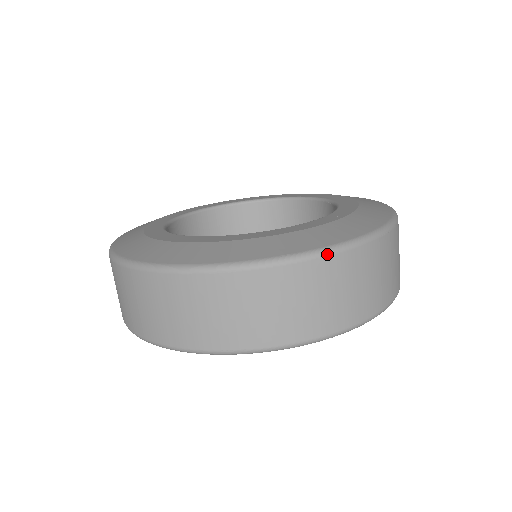
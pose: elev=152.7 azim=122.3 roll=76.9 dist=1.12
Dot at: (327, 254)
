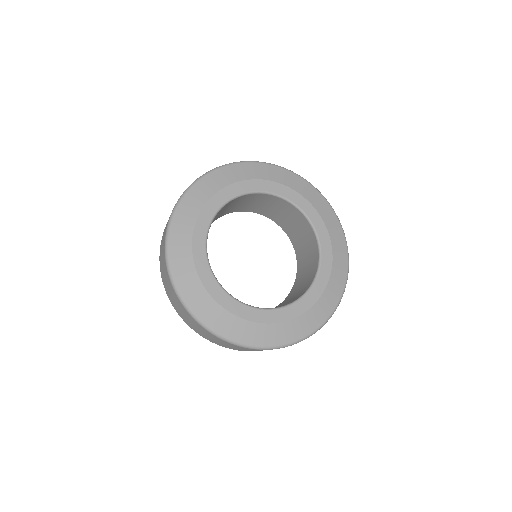
Dot at: occluded
